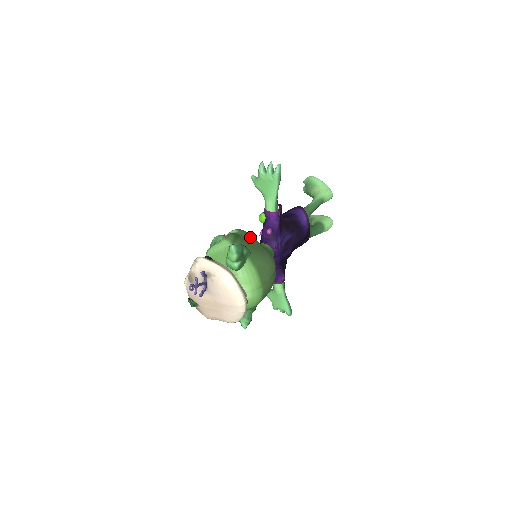
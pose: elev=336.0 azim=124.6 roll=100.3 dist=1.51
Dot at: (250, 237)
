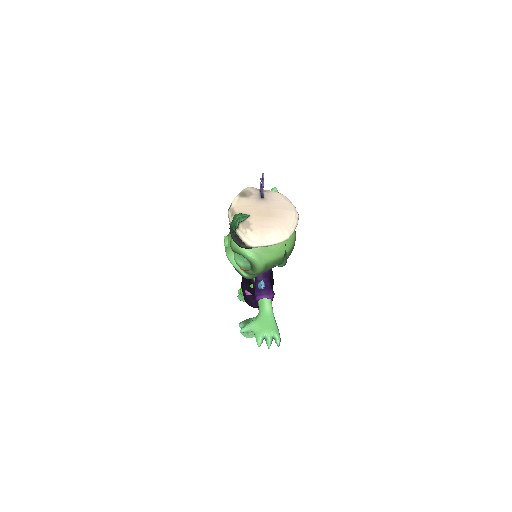
Dot at: occluded
